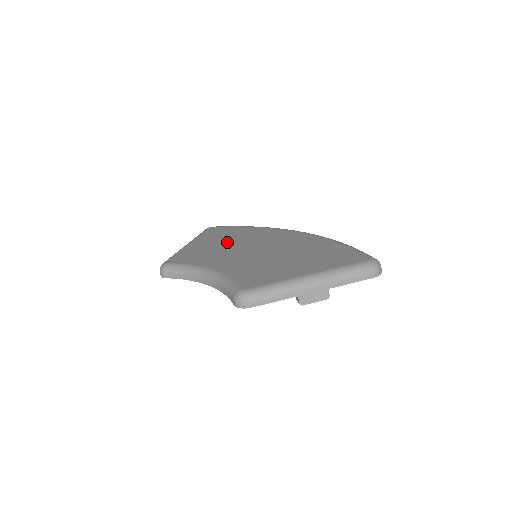
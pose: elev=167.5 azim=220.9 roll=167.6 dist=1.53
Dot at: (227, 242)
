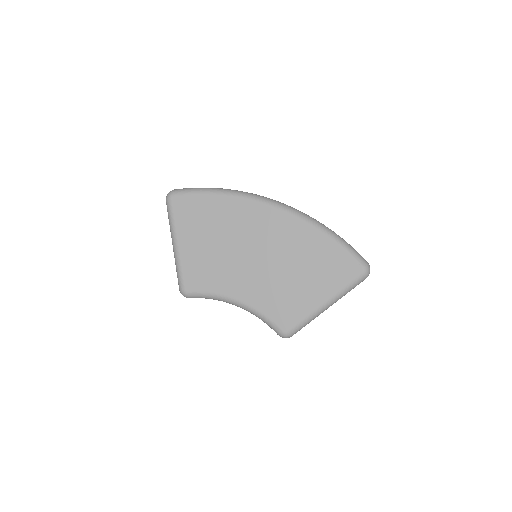
Dot at: (217, 240)
